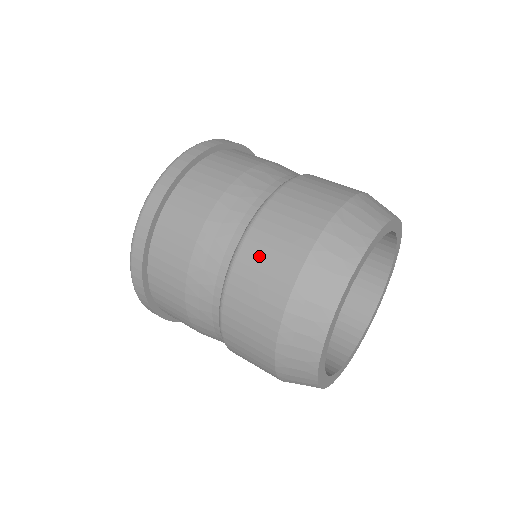
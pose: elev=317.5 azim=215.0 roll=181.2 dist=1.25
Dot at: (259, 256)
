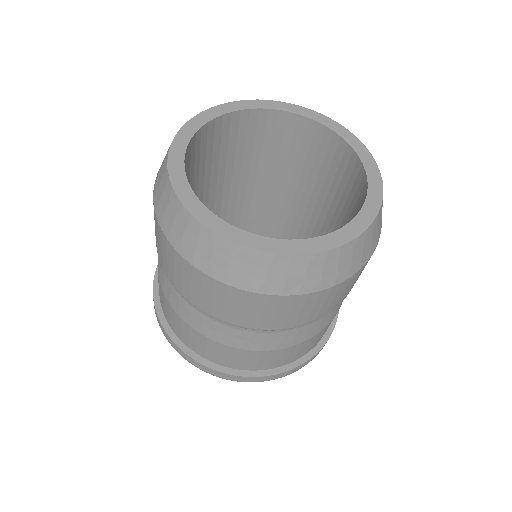
Dot at: occluded
